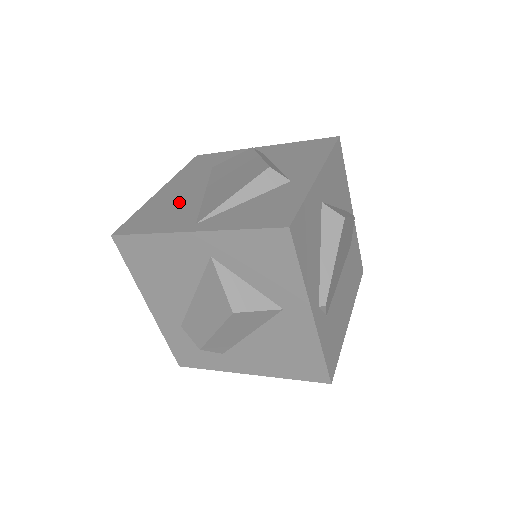
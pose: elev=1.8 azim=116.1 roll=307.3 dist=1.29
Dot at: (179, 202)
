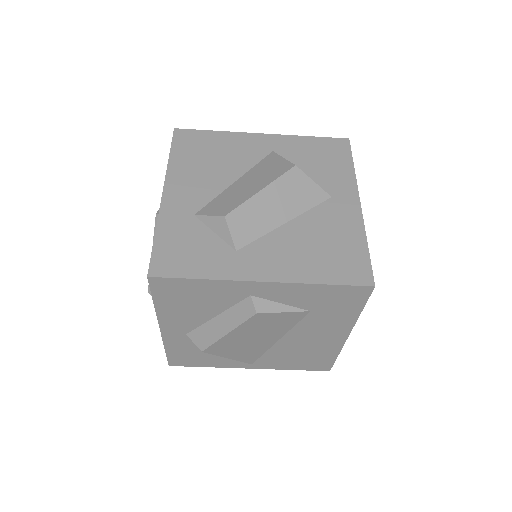
Dot at: occluded
